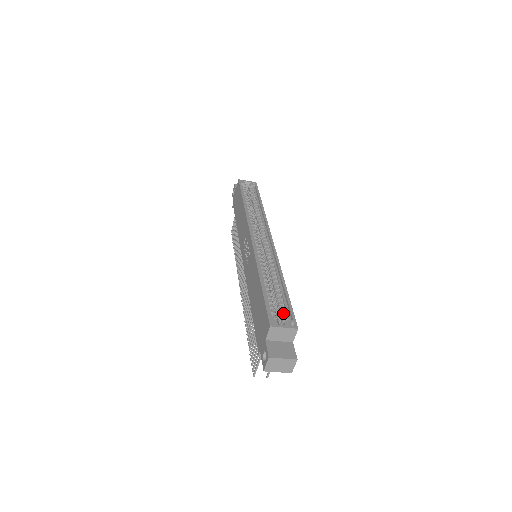
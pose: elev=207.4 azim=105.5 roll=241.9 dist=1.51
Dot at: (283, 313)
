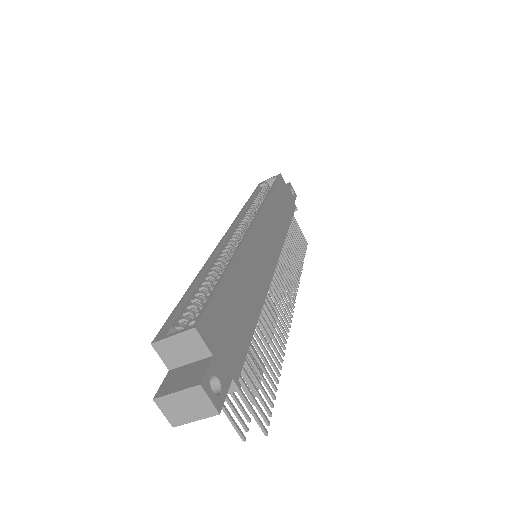
Dot at: occluded
